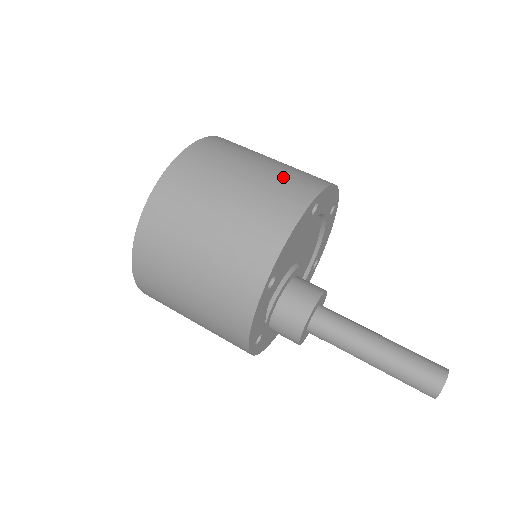
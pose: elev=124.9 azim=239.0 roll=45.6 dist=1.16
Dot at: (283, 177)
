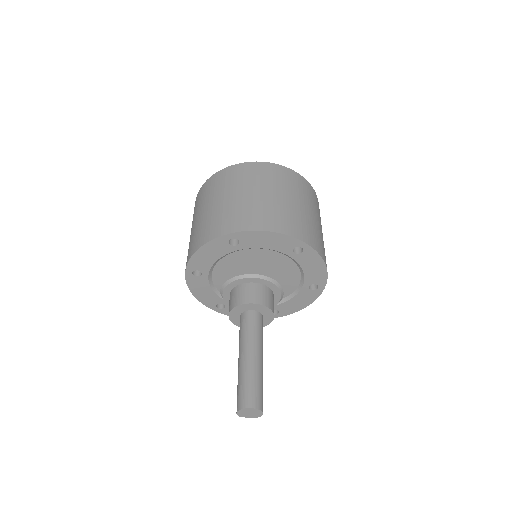
Dot at: (233, 211)
